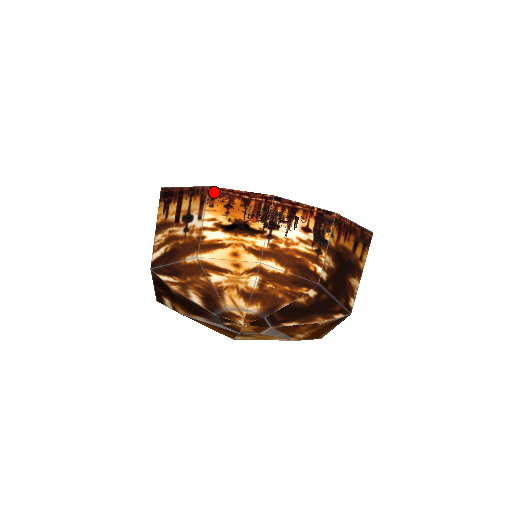
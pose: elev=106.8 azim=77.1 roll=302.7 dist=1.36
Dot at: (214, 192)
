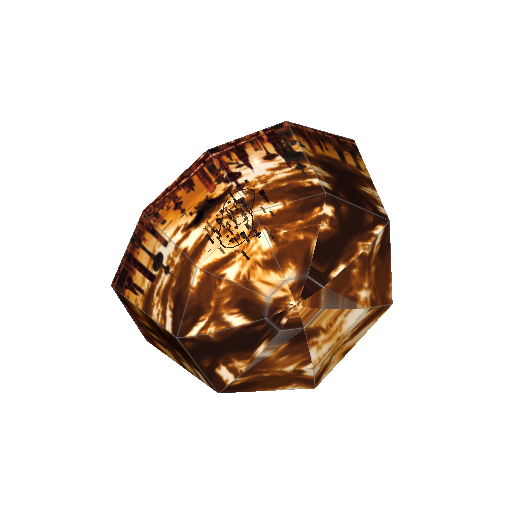
Dot at: (152, 210)
